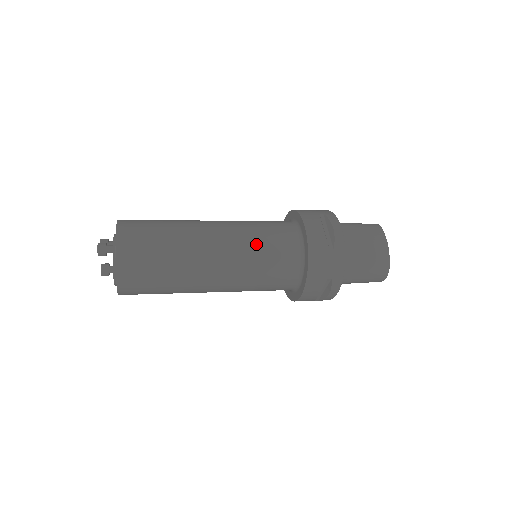
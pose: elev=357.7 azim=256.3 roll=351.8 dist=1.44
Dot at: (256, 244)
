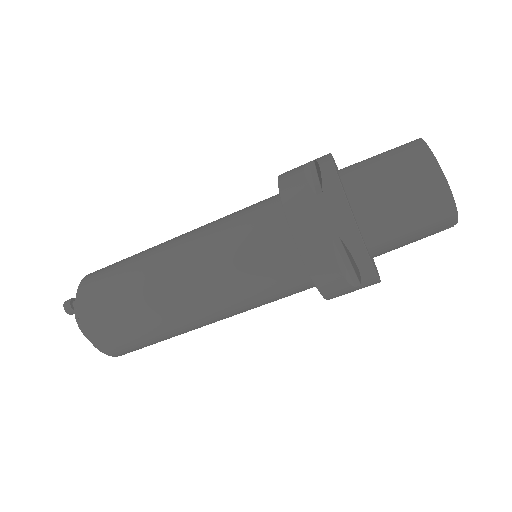
Dot at: (224, 234)
